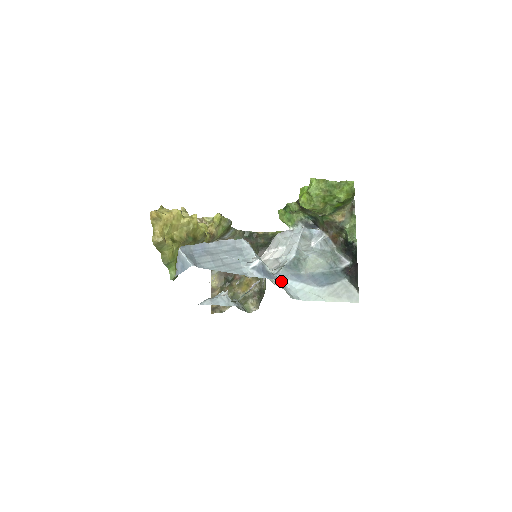
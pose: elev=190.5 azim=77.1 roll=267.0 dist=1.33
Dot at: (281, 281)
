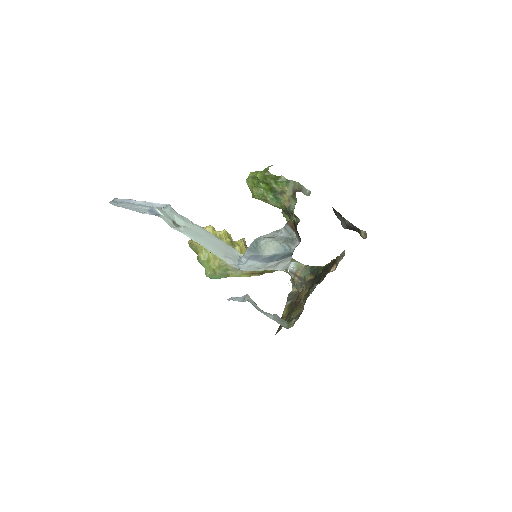
Dot at: (242, 261)
